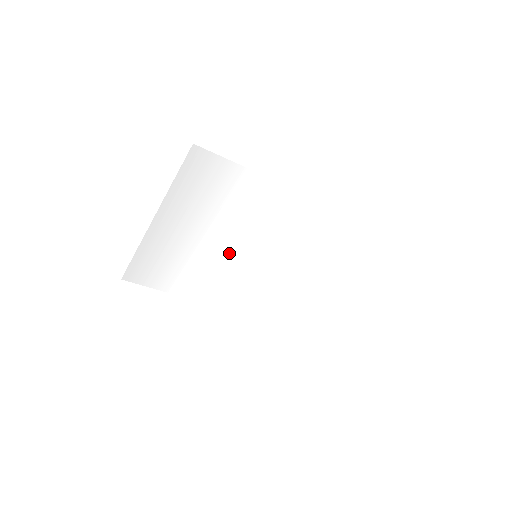
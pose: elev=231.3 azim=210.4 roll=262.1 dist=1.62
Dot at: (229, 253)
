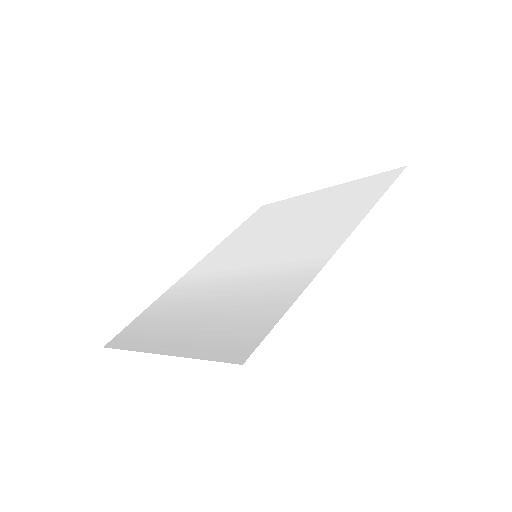
Dot at: (229, 277)
